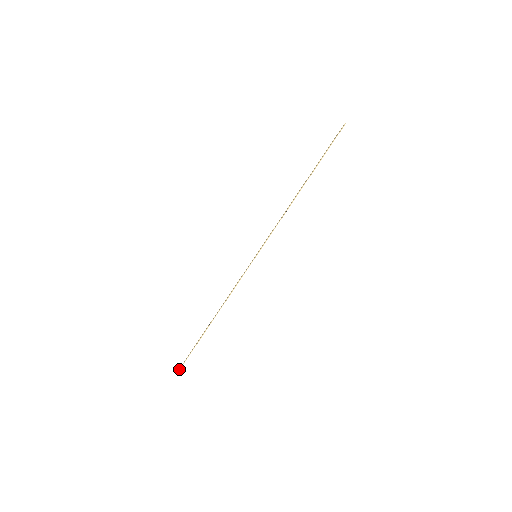
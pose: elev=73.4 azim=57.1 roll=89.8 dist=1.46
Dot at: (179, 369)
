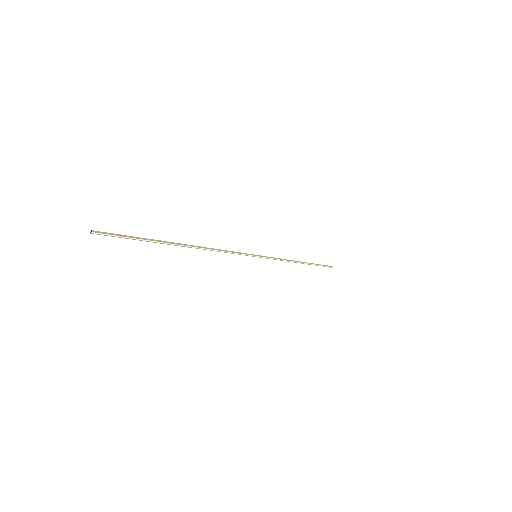
Dot at: (92, 230)
